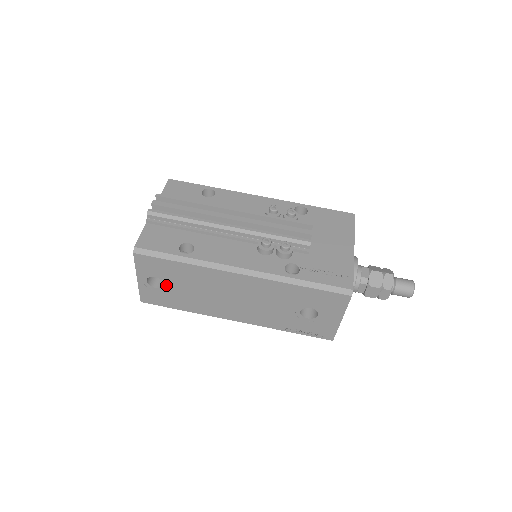
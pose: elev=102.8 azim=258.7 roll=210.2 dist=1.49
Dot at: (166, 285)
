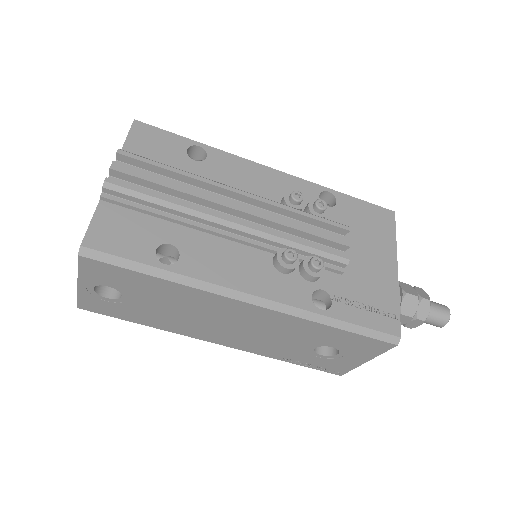
Dot at: (124, 297)
